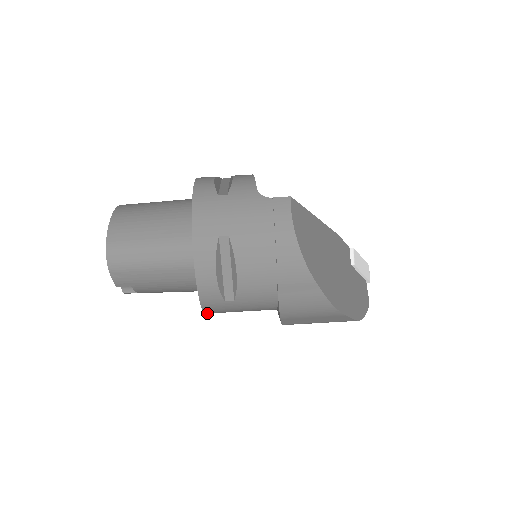
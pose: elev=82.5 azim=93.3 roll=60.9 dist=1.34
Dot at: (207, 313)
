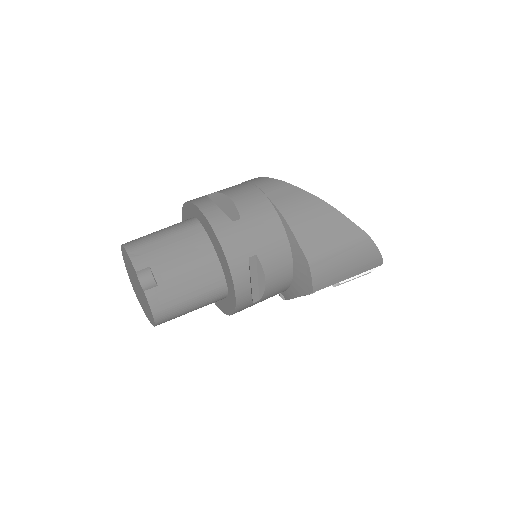
Dot at: (228, 261)
